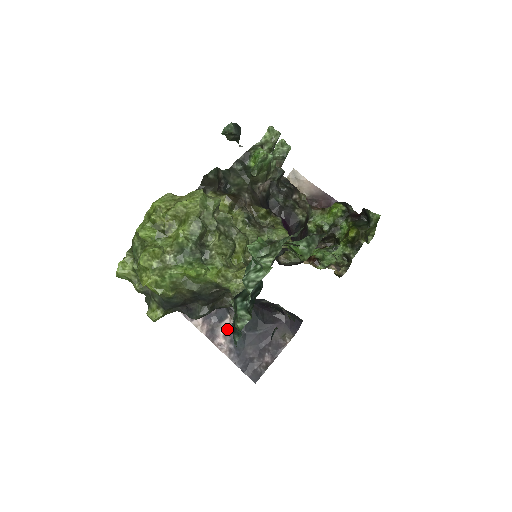
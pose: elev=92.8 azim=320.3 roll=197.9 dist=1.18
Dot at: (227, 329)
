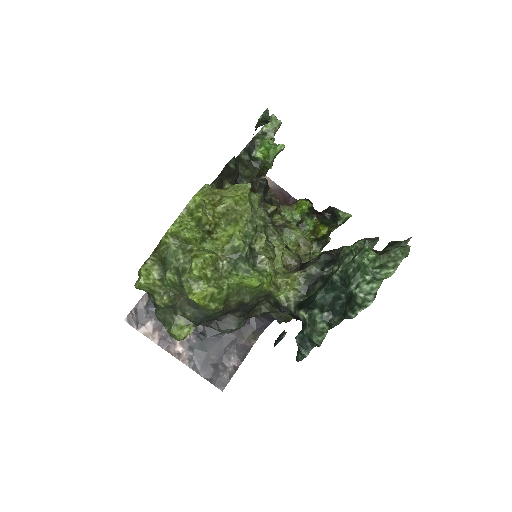
Dot at: occluded
